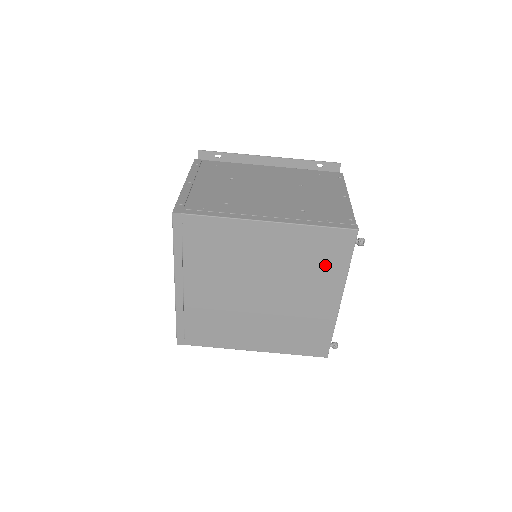
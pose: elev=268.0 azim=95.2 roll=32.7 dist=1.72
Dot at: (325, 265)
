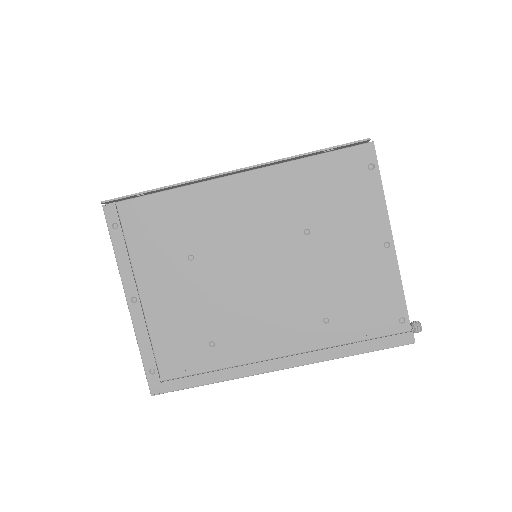
Dot at: occluded
